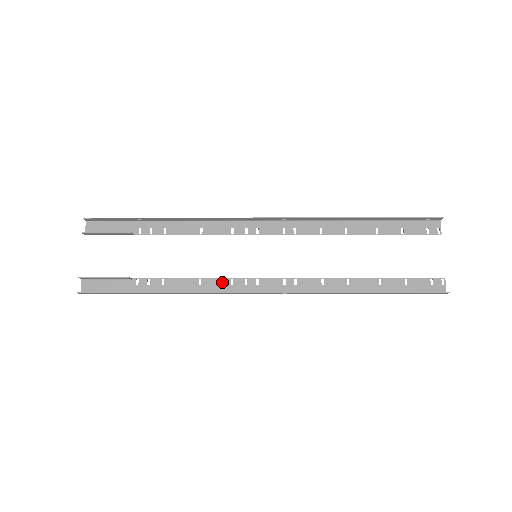
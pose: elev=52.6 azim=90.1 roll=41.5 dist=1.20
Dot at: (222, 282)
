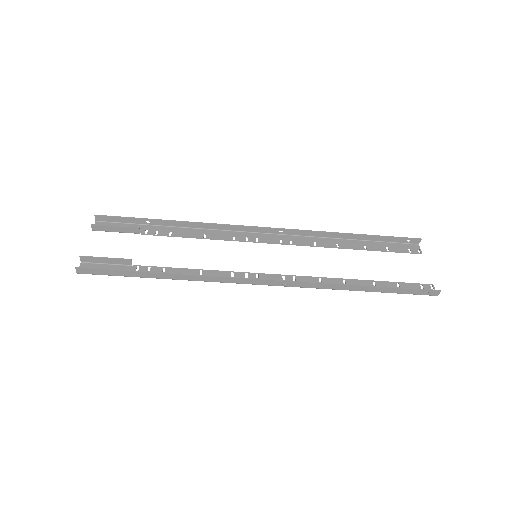
Dot at: (223, 274)
